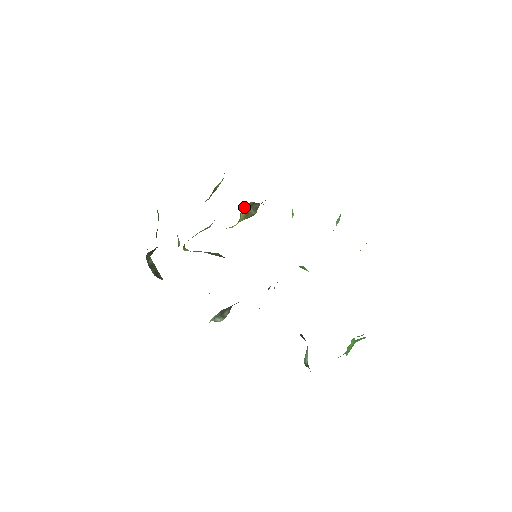
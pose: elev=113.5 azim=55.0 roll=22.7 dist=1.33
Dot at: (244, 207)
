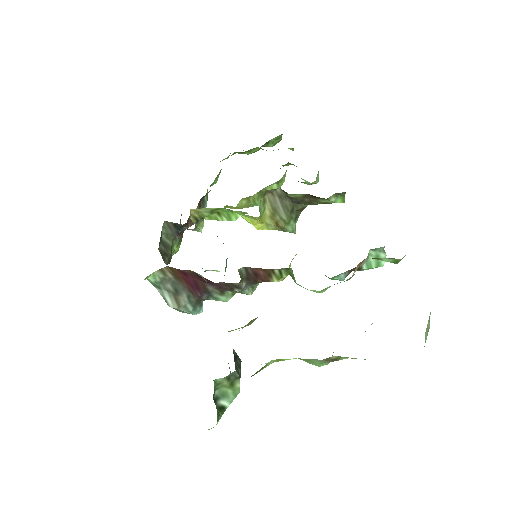
Dot at: (272, 196)
